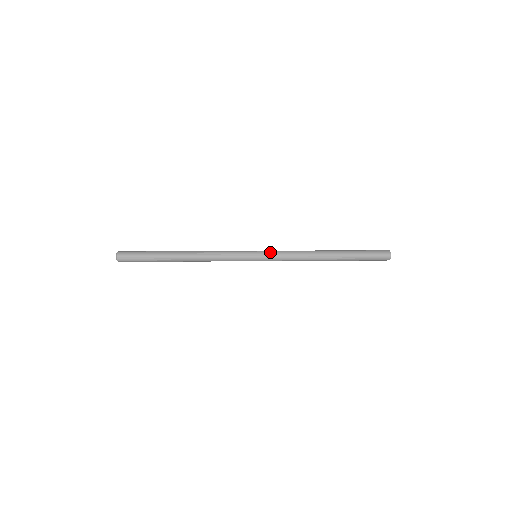
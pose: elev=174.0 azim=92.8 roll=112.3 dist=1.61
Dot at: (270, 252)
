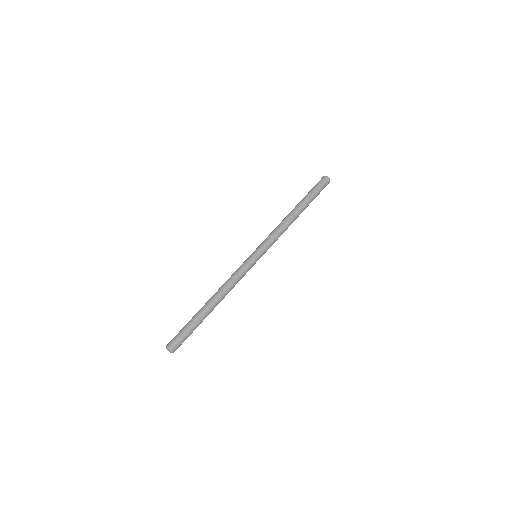
Dot at: (263, 245)
